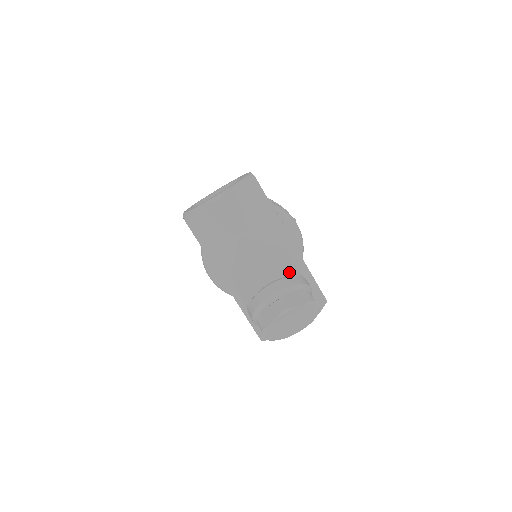
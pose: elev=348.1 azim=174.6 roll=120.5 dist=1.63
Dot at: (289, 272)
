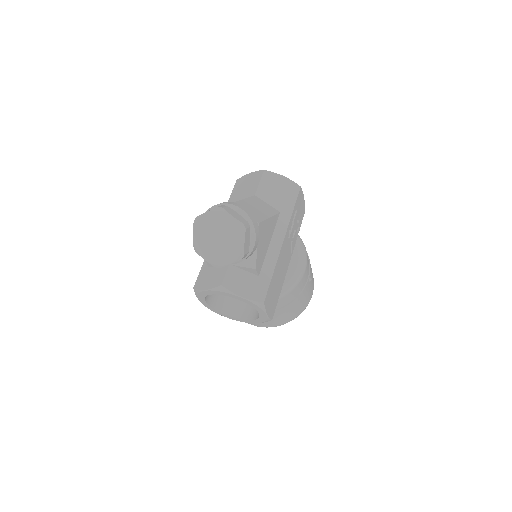
Dot at: occluded
